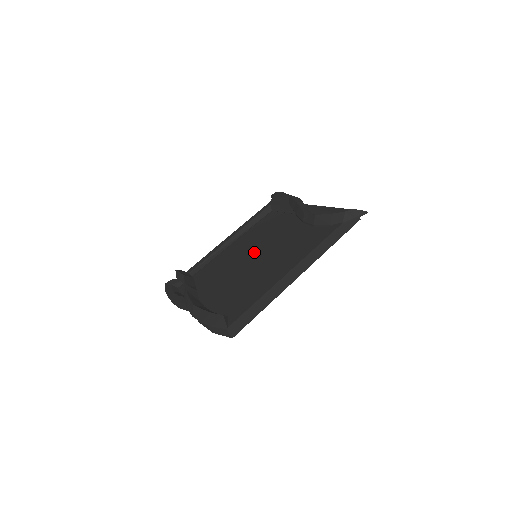
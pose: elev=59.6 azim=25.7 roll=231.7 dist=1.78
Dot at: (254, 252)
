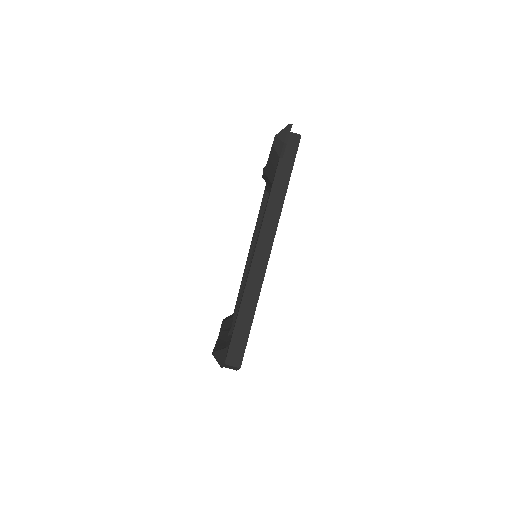
Dot at: occluded
